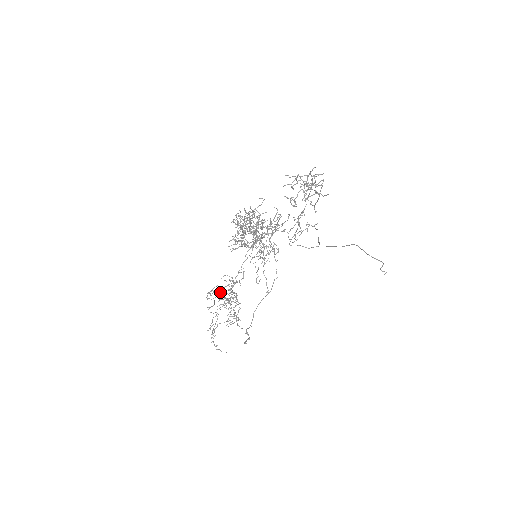
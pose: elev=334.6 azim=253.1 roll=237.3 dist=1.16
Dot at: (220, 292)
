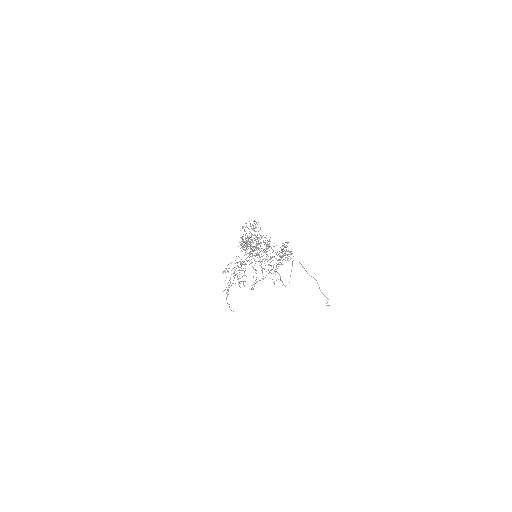
Dot at: (232, 269)
